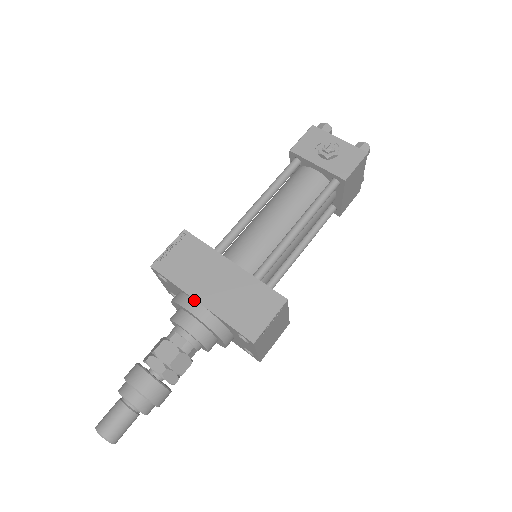
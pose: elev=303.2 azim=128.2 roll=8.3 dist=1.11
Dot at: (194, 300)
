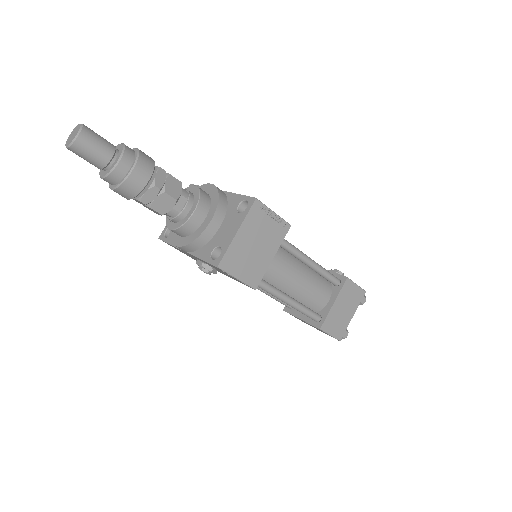
Dot at: occluded
